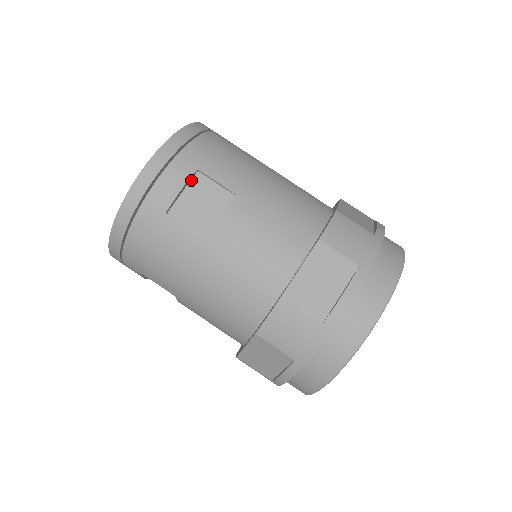
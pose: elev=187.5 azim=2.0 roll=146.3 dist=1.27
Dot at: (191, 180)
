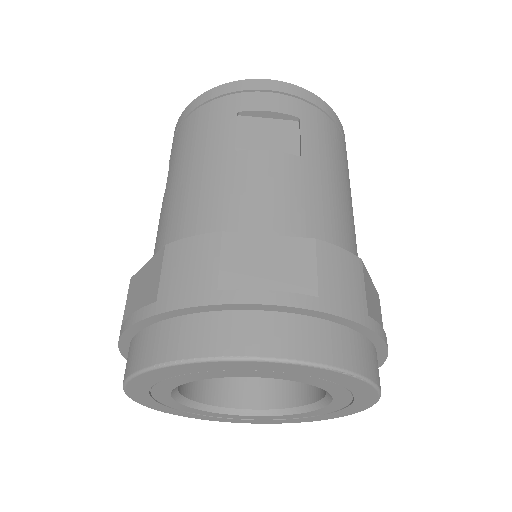
Dot at: (286, 120)
